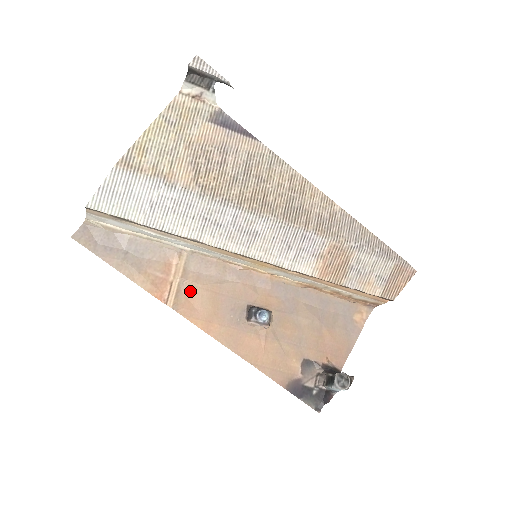
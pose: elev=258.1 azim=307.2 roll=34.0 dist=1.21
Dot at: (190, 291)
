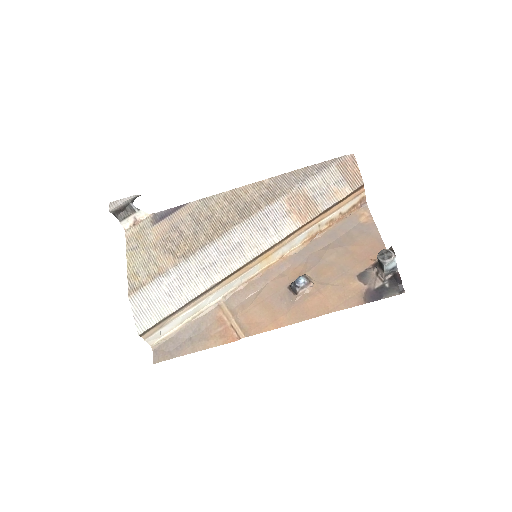
Dot at: (246, 318)
